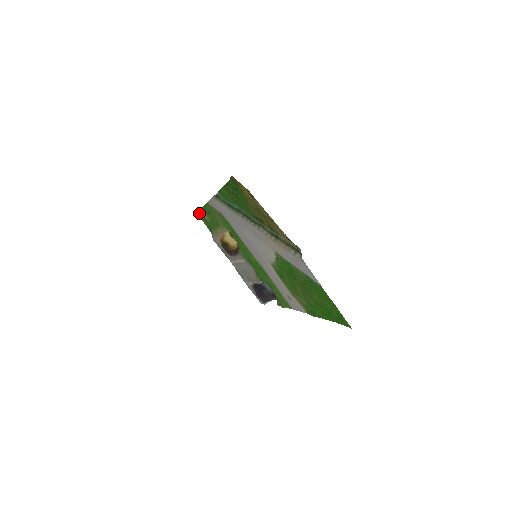
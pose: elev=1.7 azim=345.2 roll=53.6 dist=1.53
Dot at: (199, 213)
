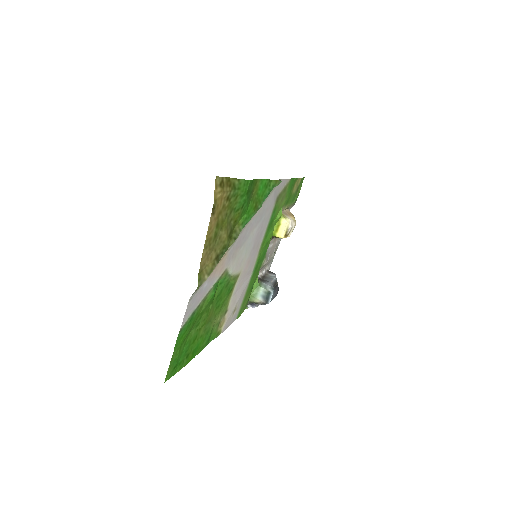
Dot at: occluded
